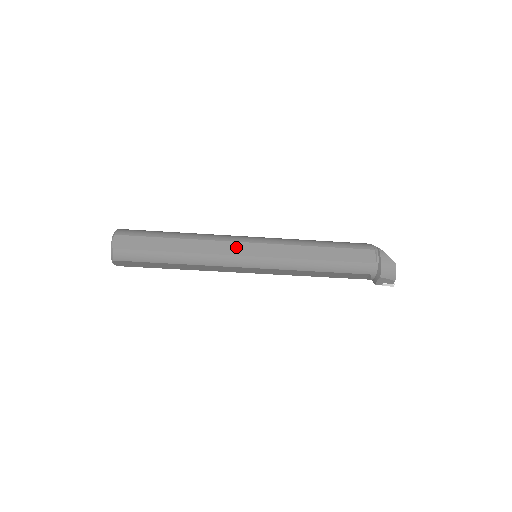
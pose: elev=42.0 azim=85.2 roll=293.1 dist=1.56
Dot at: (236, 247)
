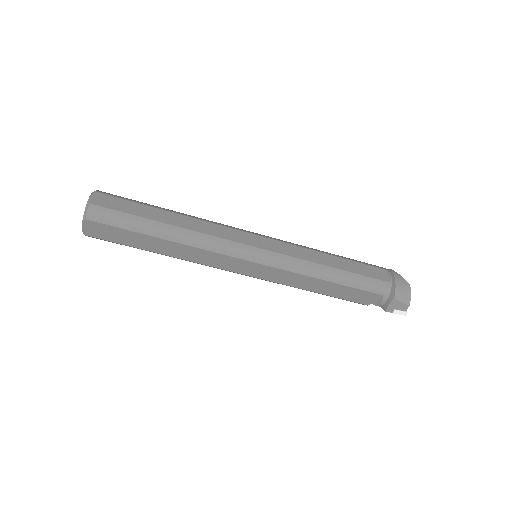
Dot at: (239, 235)
